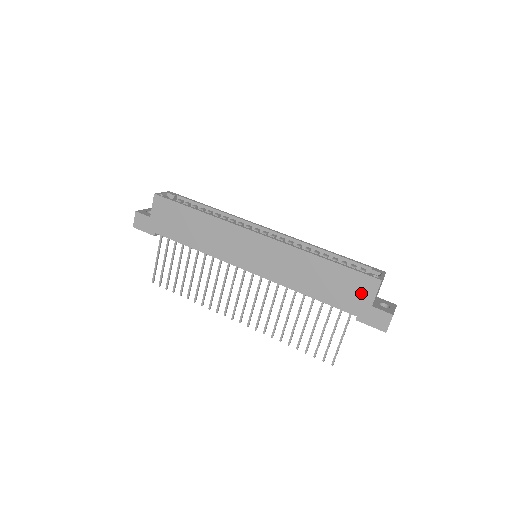
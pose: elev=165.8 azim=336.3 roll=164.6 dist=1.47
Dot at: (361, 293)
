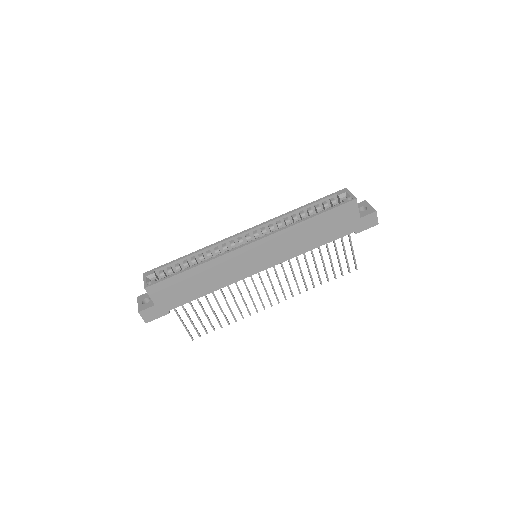
Dot at: (349, 217)
